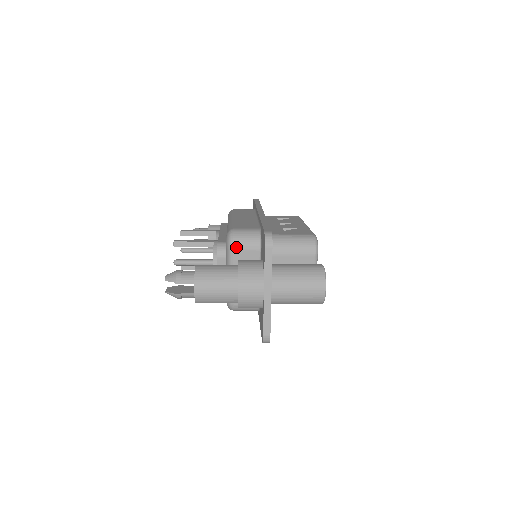
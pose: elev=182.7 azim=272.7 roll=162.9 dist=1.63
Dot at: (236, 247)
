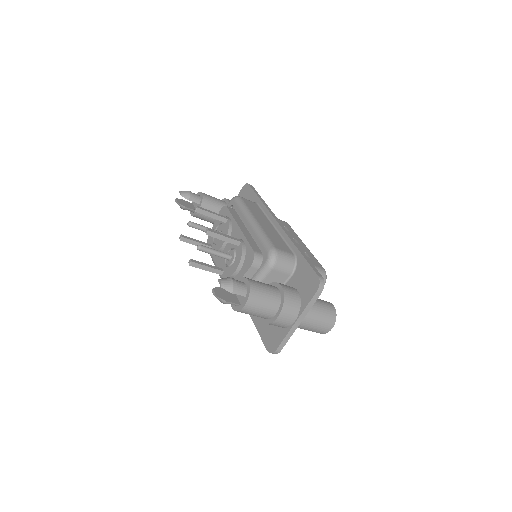
Dot at: (275, 267)
